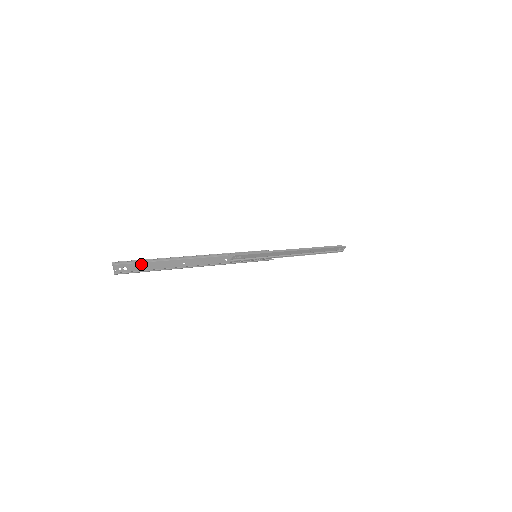
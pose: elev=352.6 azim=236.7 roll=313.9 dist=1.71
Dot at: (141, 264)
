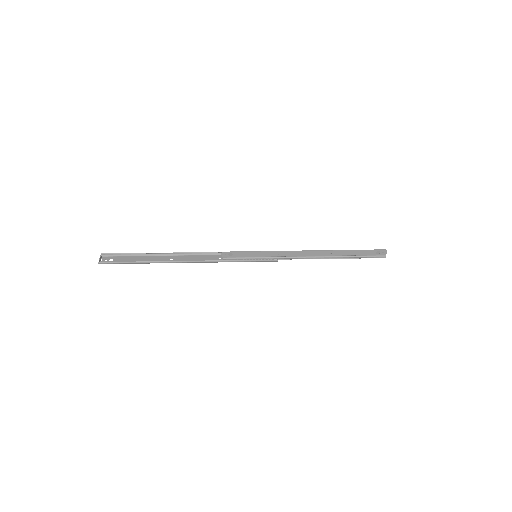
Dot at: (128, 257)
